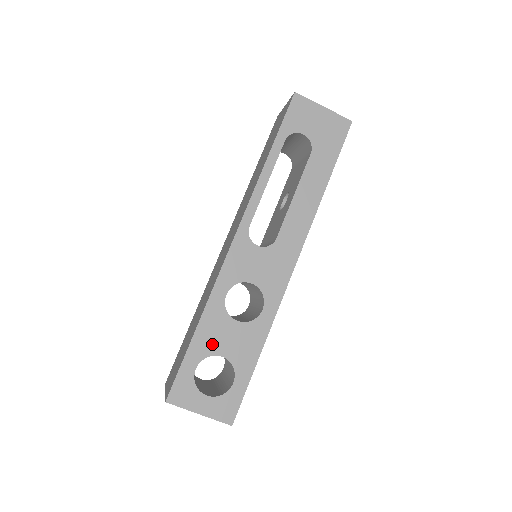
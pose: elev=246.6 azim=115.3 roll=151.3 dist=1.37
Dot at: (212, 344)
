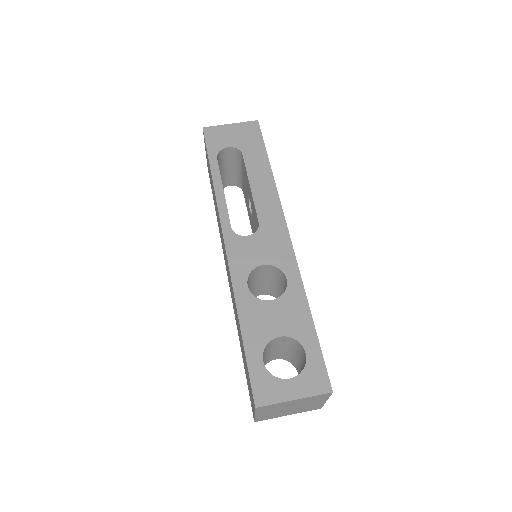
Dot at: (263, 332)
